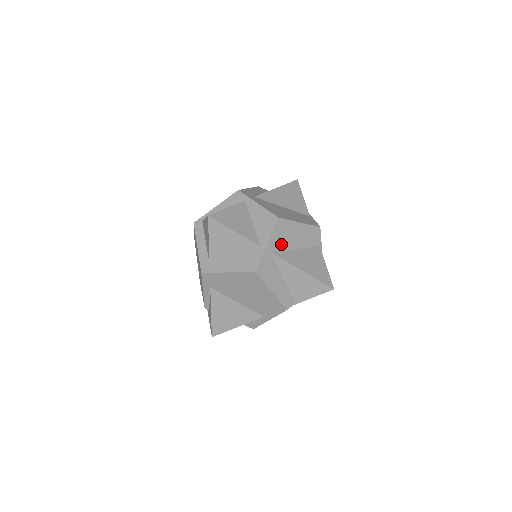
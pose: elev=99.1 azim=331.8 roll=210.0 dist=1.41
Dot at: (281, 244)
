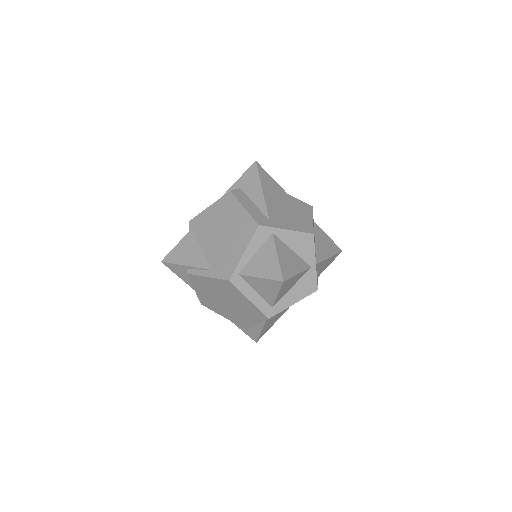
Dot at: occluded
